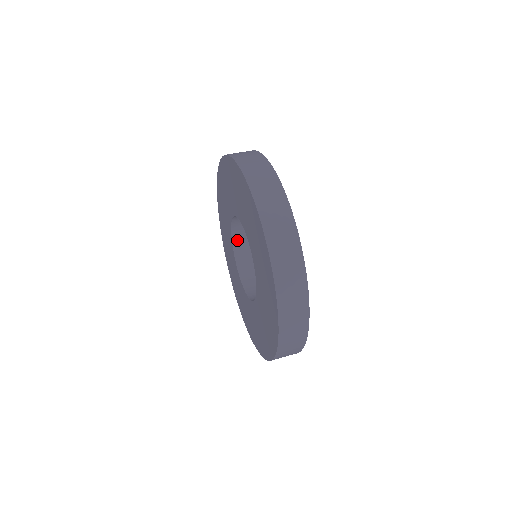
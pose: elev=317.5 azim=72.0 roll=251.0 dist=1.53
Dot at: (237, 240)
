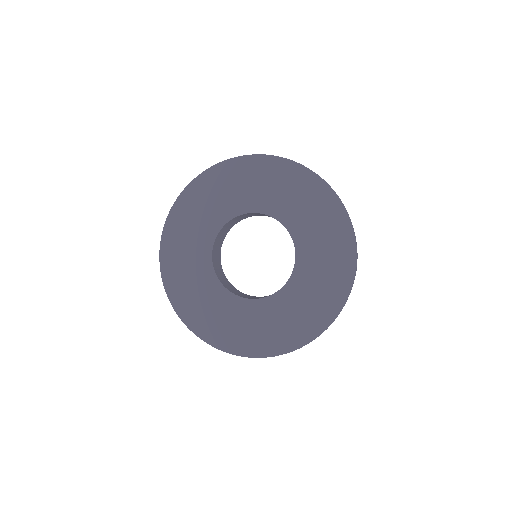
Dot at: (214, 260)
